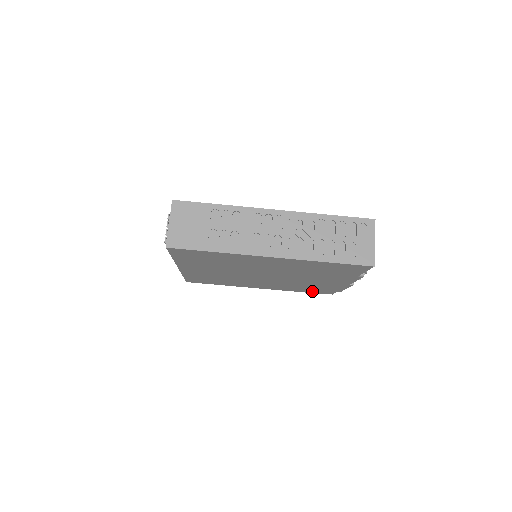
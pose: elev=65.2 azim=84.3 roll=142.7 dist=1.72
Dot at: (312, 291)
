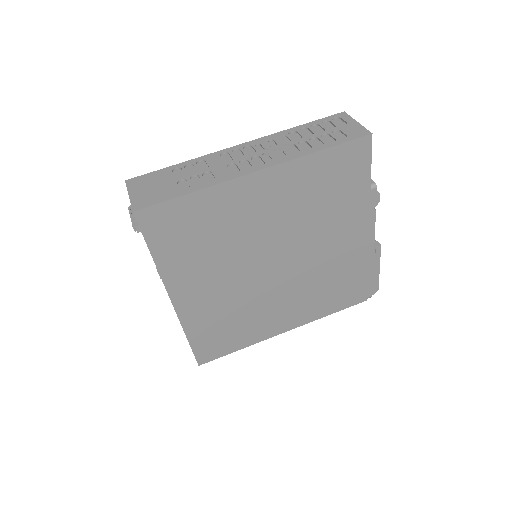
Dot at: (346, 299)
